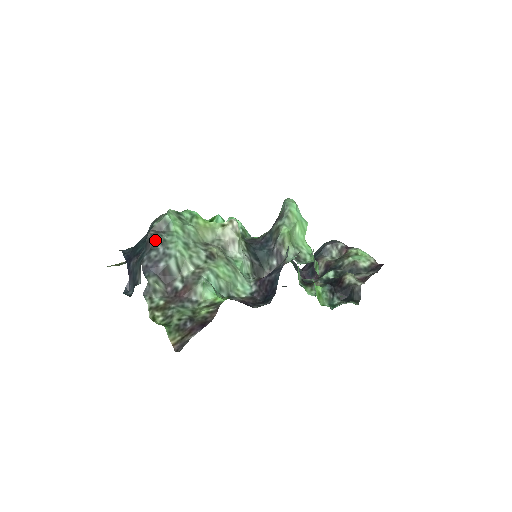
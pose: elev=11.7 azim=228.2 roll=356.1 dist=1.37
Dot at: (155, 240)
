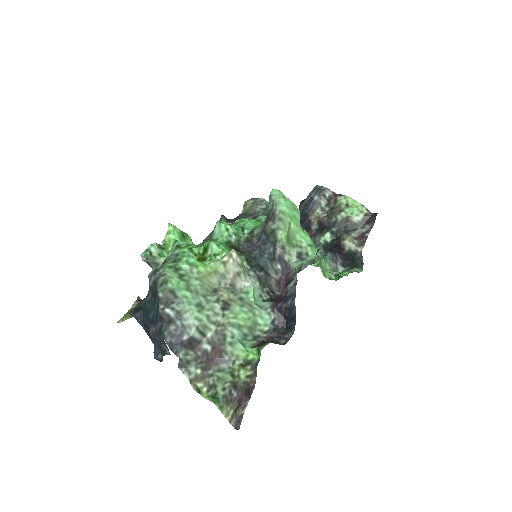
Dot at: (169, 316)
